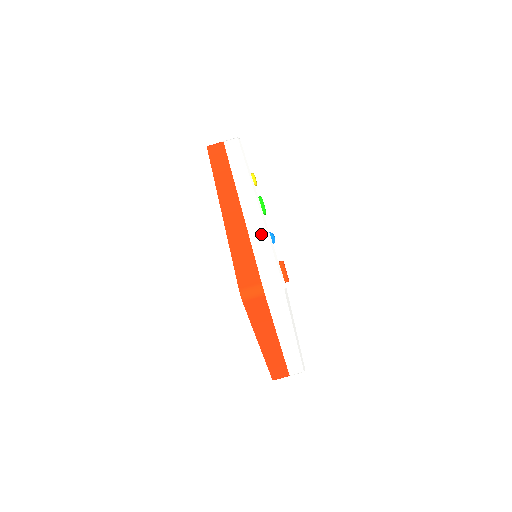
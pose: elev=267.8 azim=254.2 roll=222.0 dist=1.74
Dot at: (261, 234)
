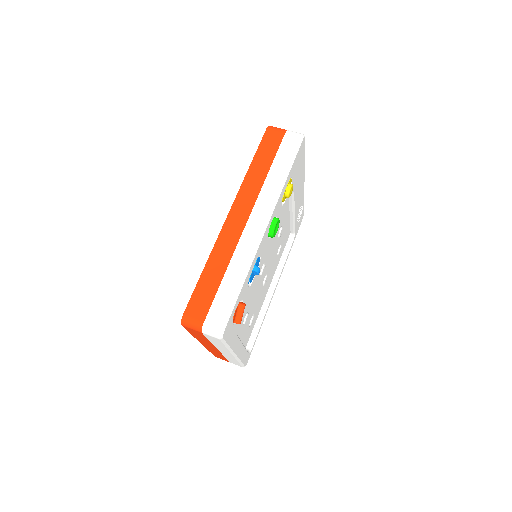
Dot at: (239, 271)
